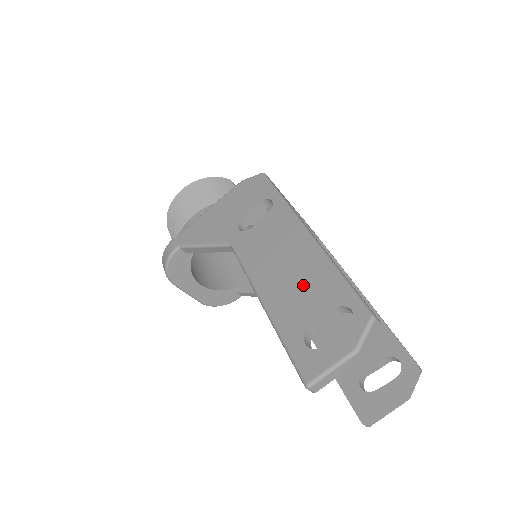
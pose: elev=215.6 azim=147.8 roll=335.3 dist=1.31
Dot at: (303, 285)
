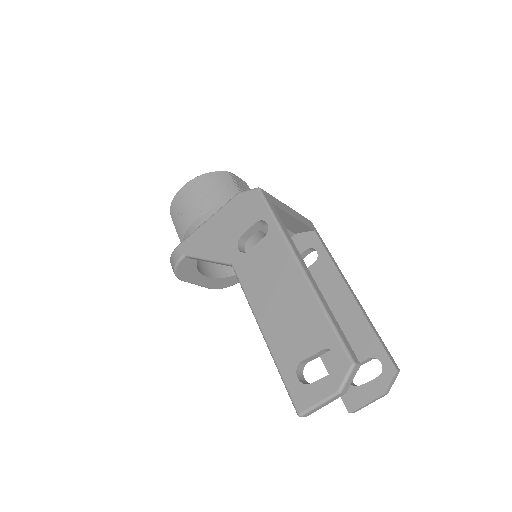
Dot at: (296, 321)
